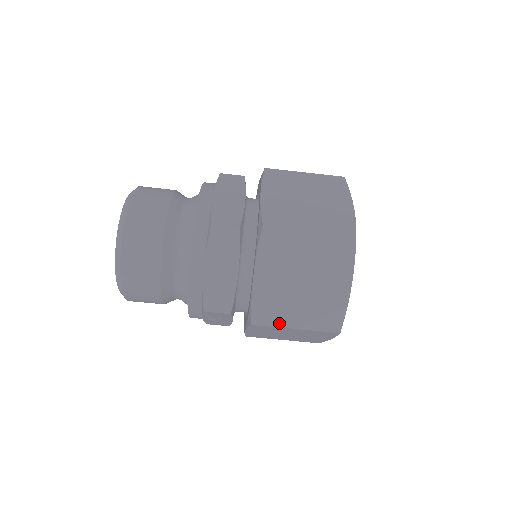
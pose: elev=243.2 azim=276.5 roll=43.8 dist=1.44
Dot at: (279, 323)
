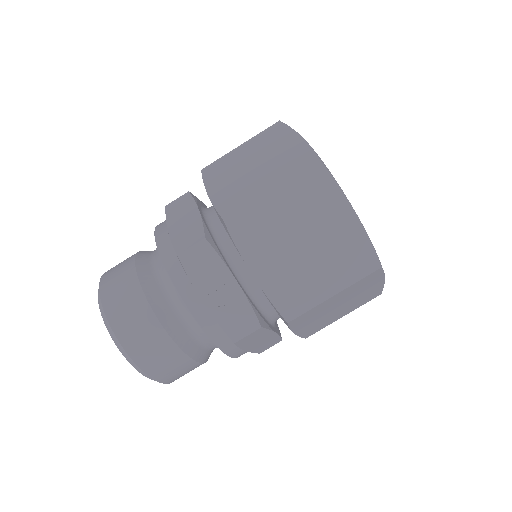
Dot at: (250, 199)
